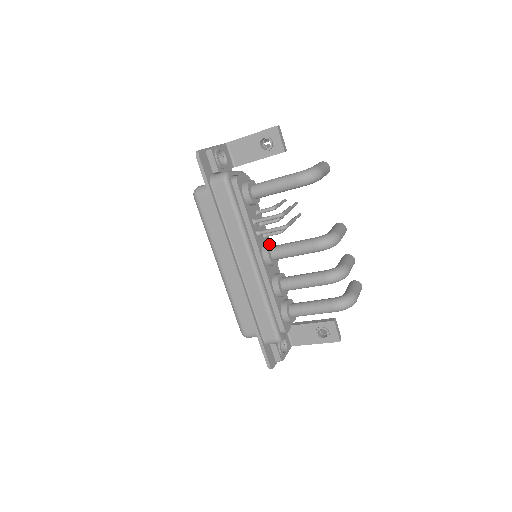
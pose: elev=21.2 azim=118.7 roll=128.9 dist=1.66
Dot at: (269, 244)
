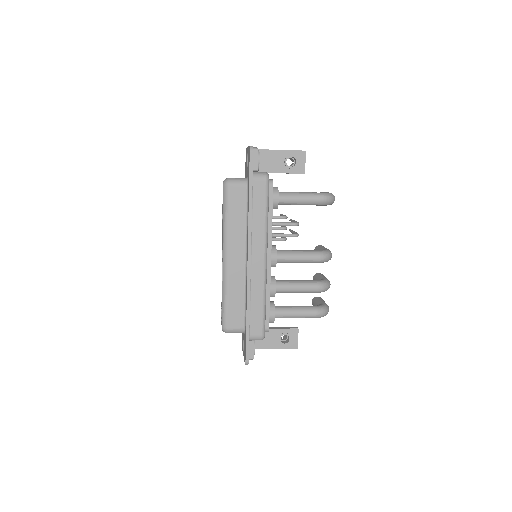
Dot at: occluded
